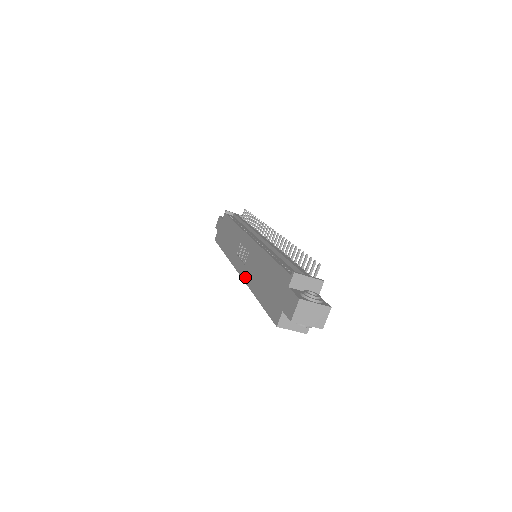
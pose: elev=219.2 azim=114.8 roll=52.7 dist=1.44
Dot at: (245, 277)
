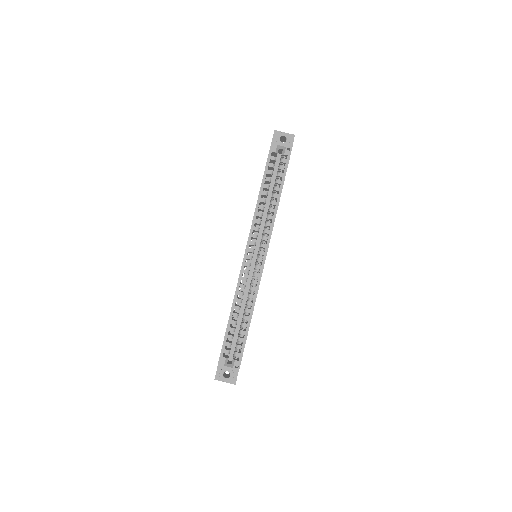
Dot at: (251, 226)
